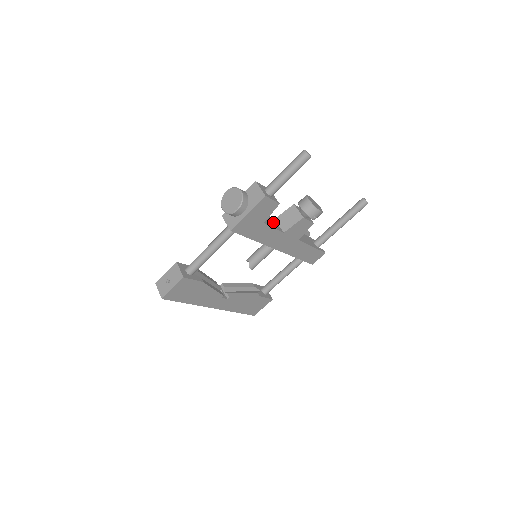
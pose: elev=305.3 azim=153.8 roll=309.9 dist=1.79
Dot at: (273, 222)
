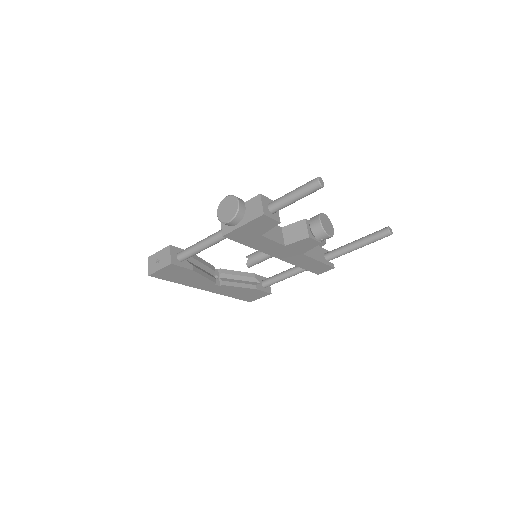
Dot at: (277, 232)
